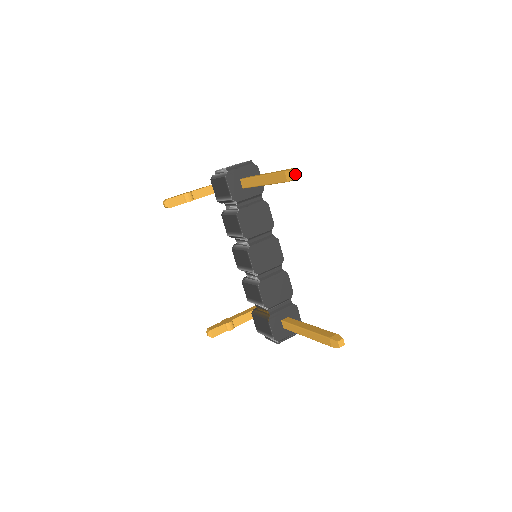
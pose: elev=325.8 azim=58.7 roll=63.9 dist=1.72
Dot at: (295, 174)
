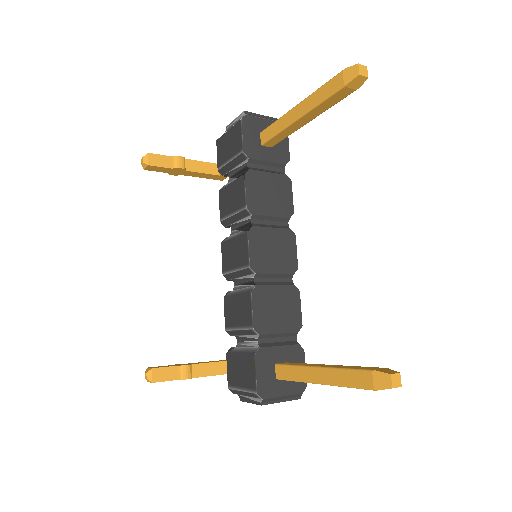
Dot at: (360, 69)
